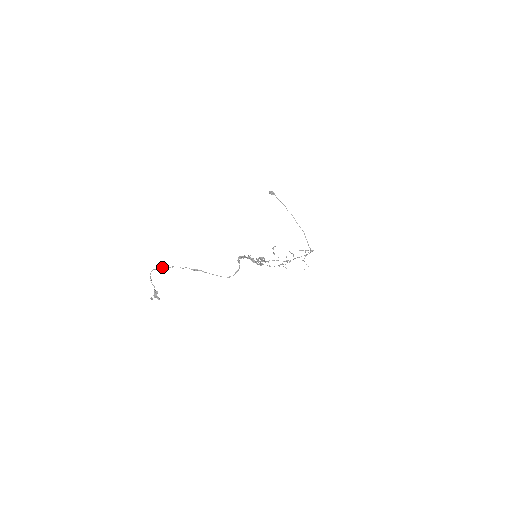
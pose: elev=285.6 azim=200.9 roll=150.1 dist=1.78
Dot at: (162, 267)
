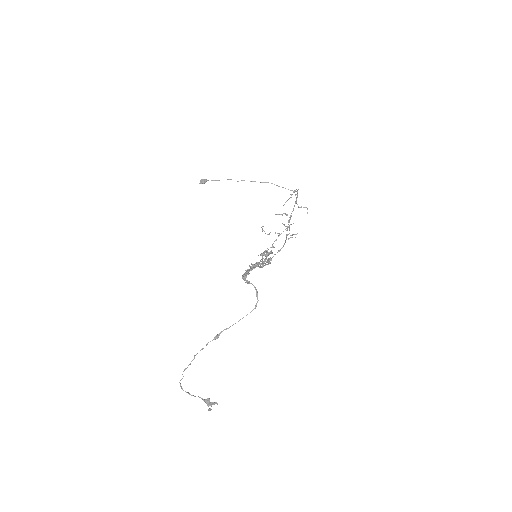
Dot at: (185, 369)
